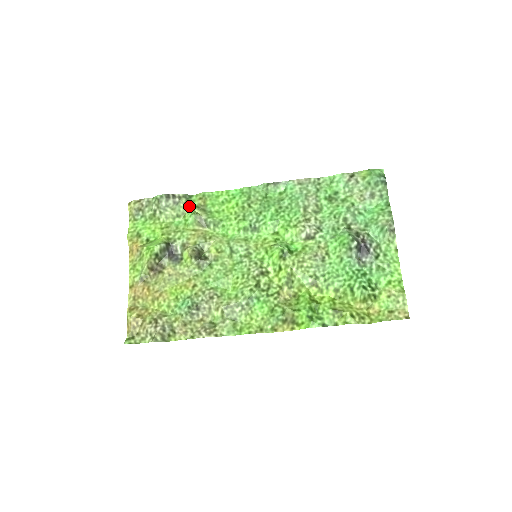
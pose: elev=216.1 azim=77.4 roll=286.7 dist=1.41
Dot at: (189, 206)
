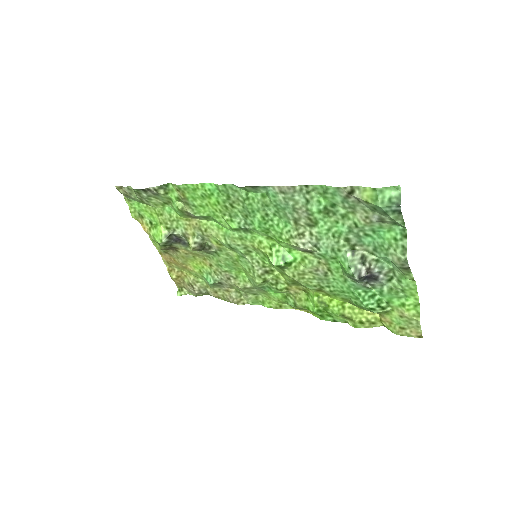
Dot at: (170, 197)
